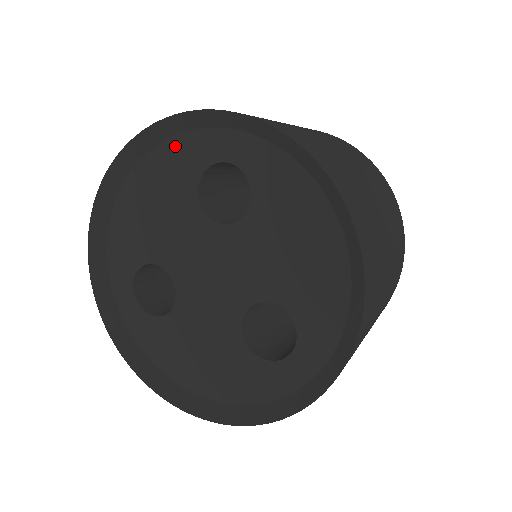
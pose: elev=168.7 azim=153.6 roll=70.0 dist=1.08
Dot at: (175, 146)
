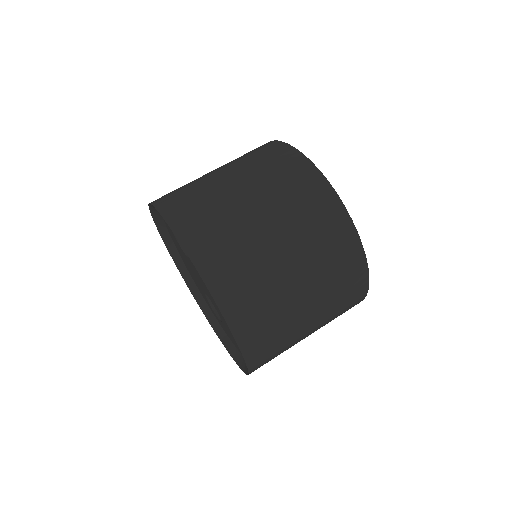
Dot at: occluded
